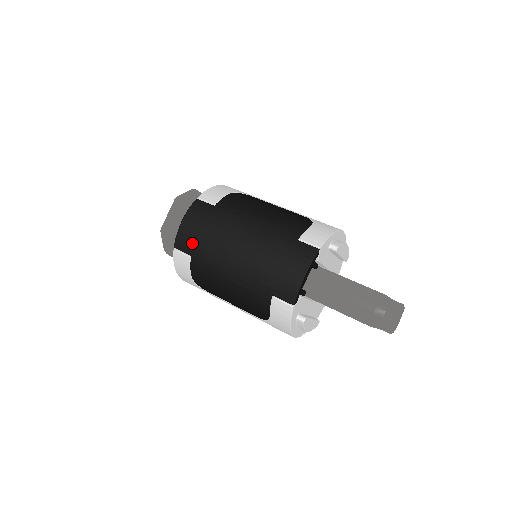
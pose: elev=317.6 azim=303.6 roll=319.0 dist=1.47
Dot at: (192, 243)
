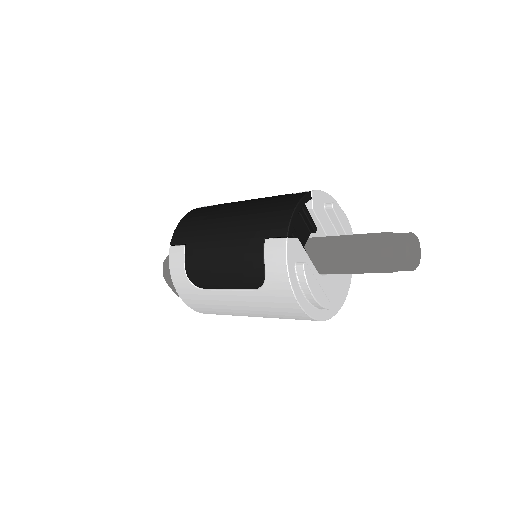
Dot at: (187, 231)
